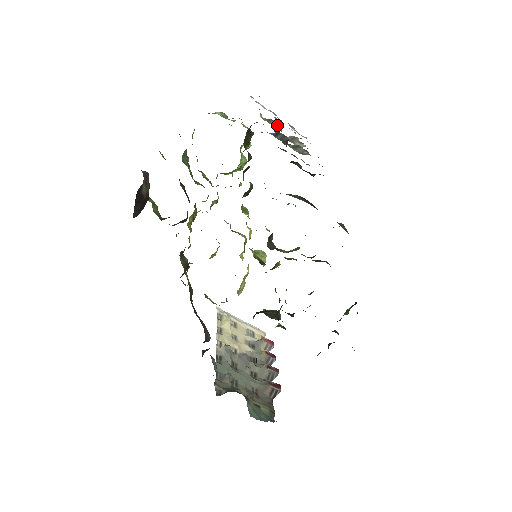
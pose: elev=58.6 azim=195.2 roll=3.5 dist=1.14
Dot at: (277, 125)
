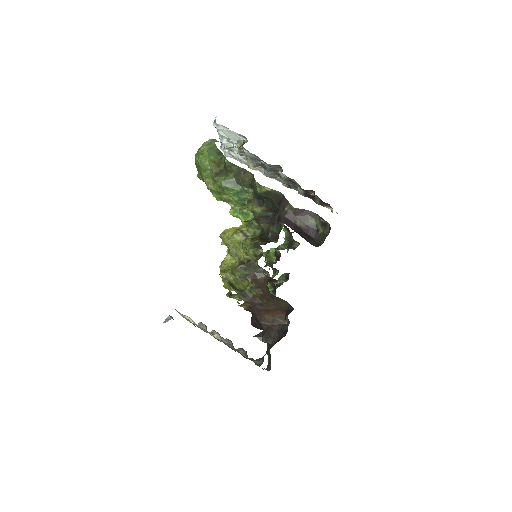
Dot at: (243, 152)
